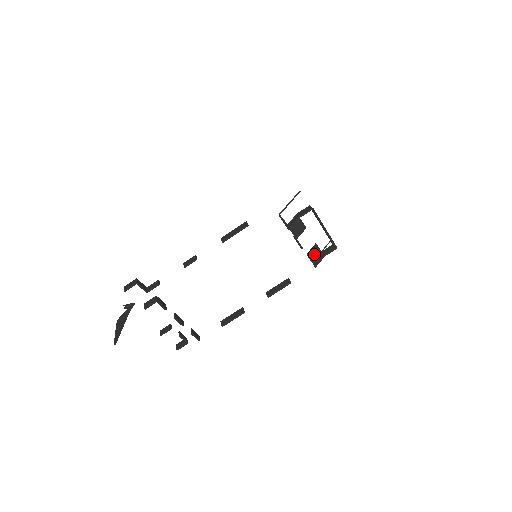
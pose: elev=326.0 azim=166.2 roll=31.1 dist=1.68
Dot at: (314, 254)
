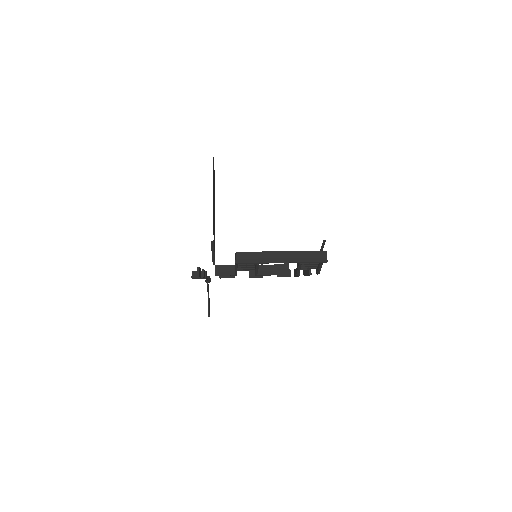
Dot at: (304, 266)
